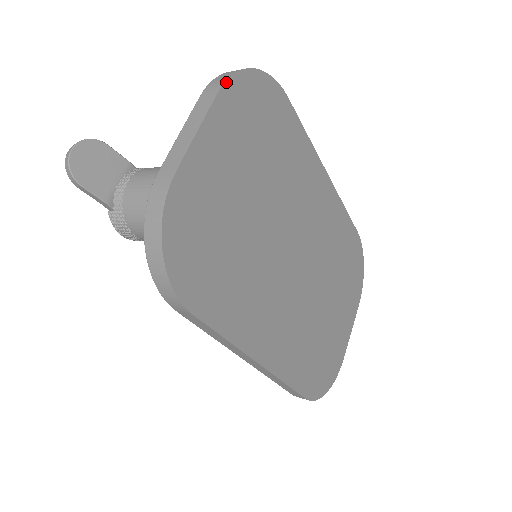
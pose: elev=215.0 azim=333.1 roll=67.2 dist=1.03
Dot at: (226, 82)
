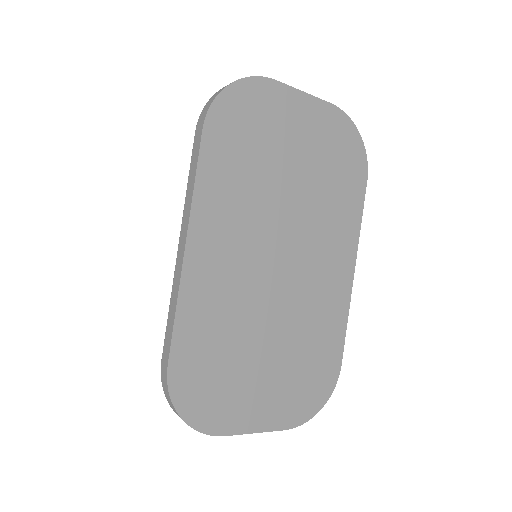
Dot at: (339, 109)
